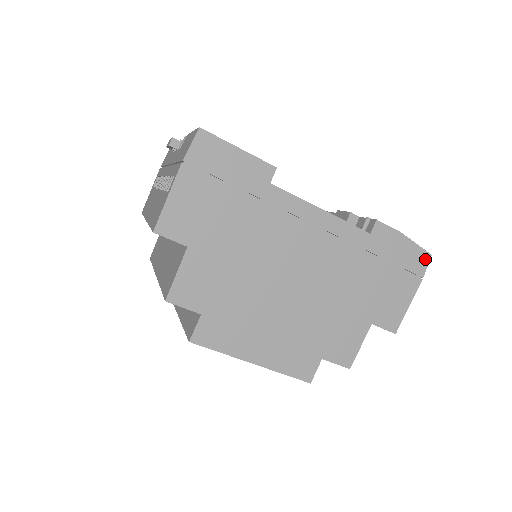
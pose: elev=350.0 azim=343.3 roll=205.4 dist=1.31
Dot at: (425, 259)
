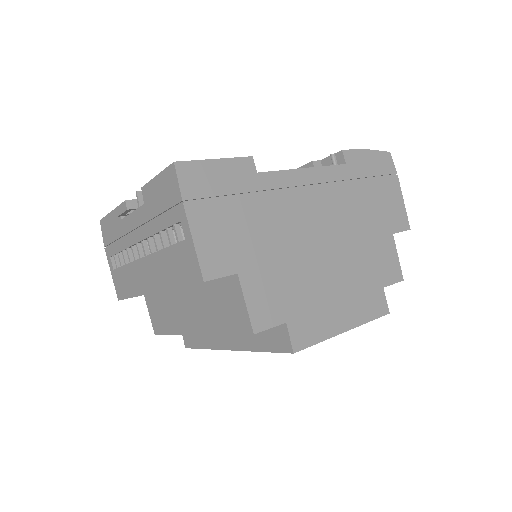
Dot at: (389, 158)
